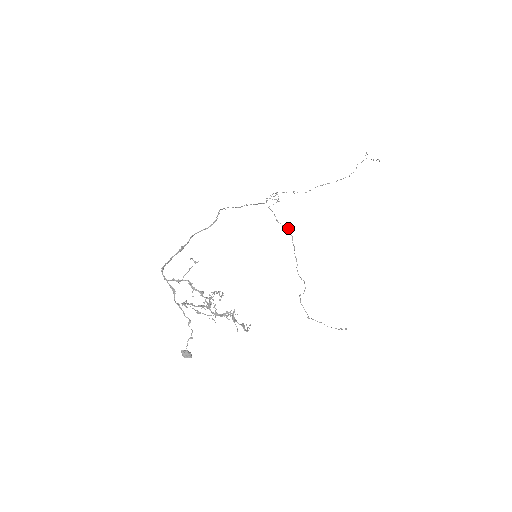
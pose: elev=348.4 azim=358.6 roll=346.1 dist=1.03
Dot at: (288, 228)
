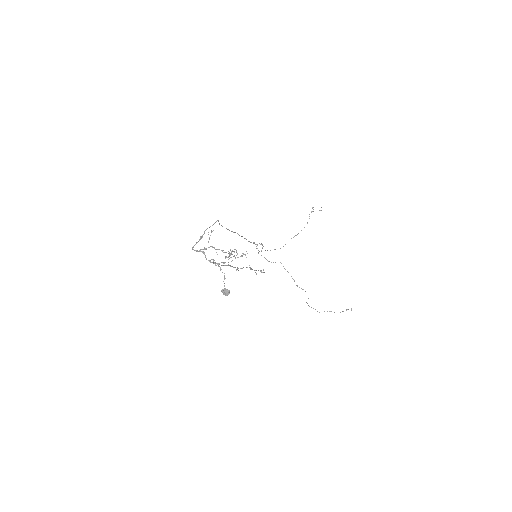
Dot at: occluded
